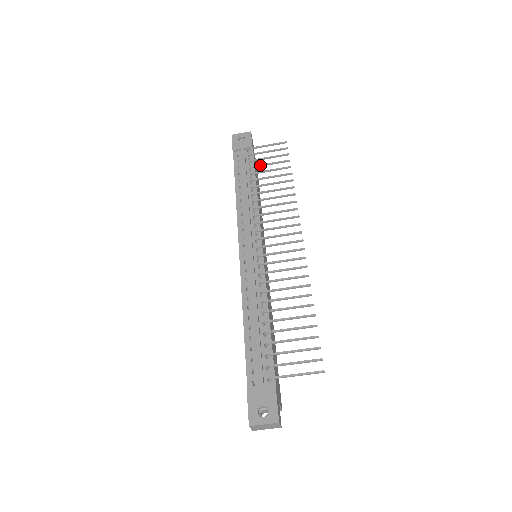
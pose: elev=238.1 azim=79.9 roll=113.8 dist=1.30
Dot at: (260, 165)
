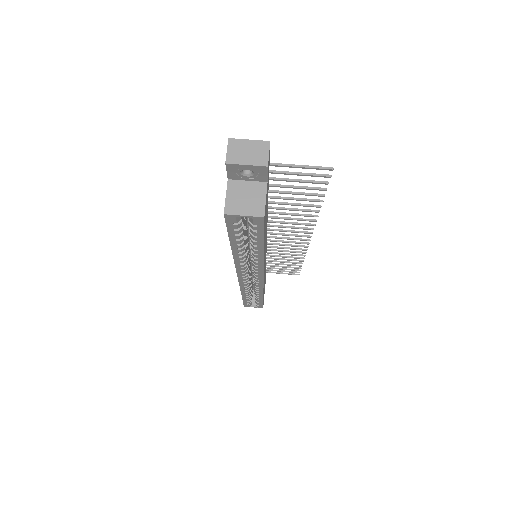
Dot at: (272, 265)
